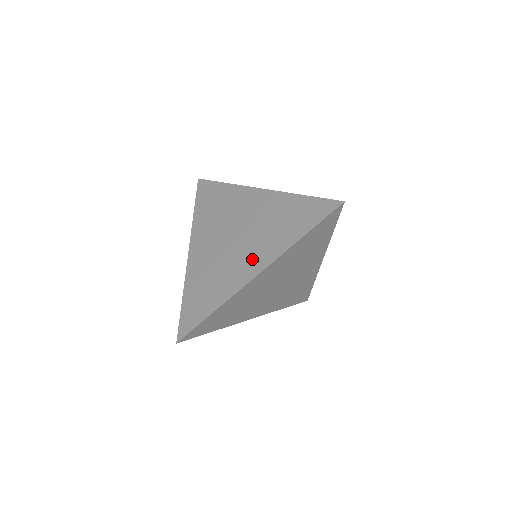
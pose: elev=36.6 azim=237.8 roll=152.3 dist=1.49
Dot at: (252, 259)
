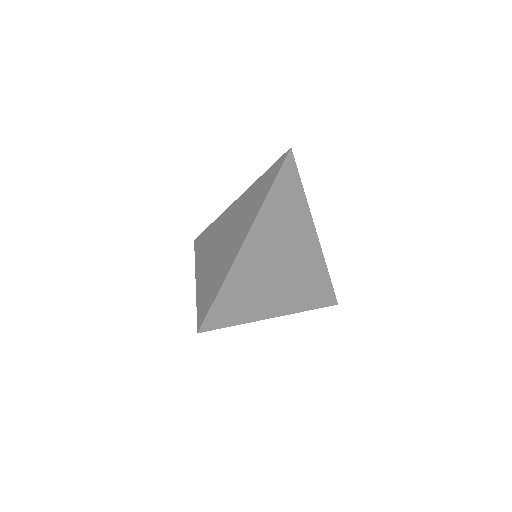
Dot at: (240, 233)
